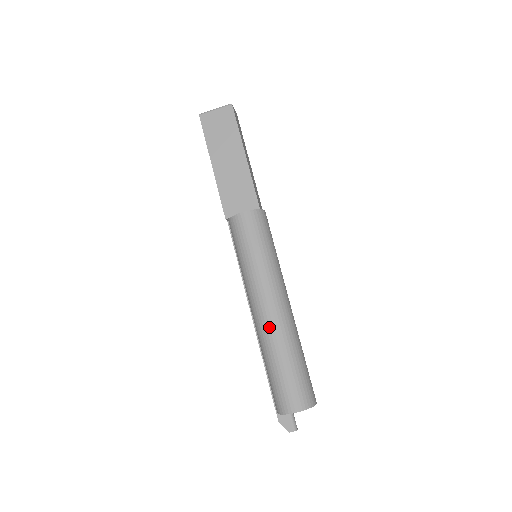
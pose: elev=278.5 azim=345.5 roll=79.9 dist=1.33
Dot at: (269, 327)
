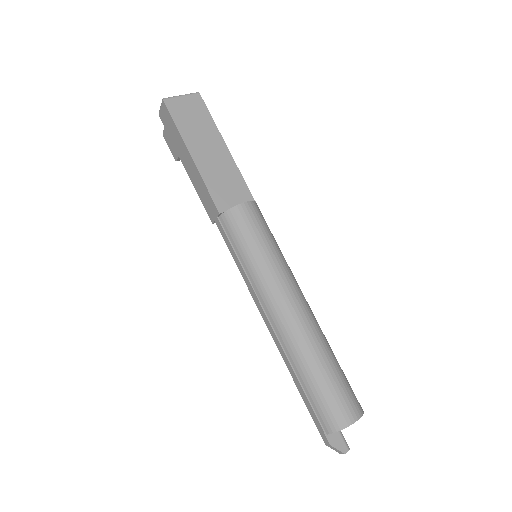
Dot at: (303, 328)
